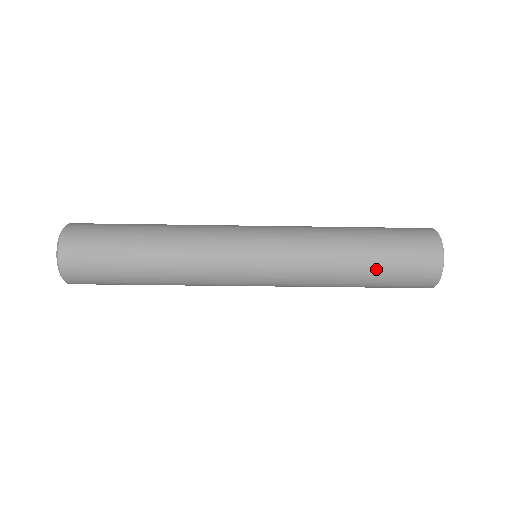
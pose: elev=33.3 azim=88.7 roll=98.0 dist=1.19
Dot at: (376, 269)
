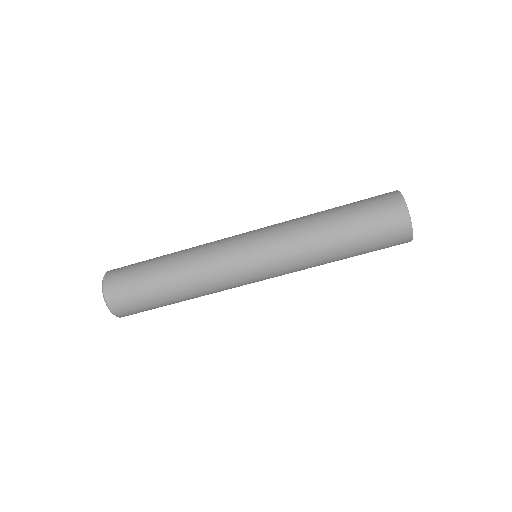
Dot at: (354, 241)
